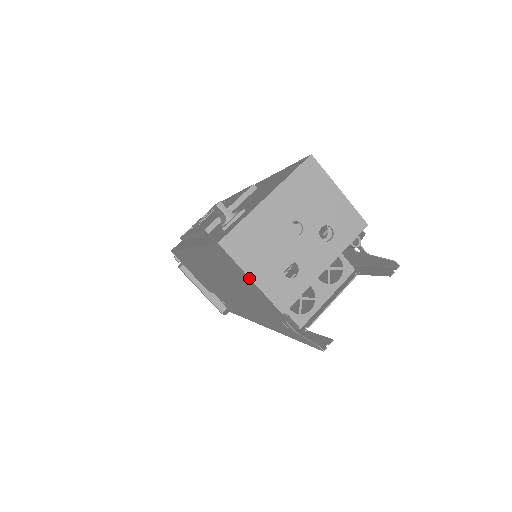
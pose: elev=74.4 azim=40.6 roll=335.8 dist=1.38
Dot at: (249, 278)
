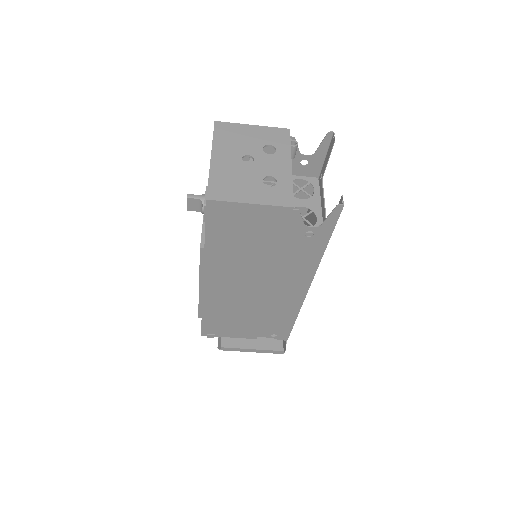
Dot at: (248, 204)
